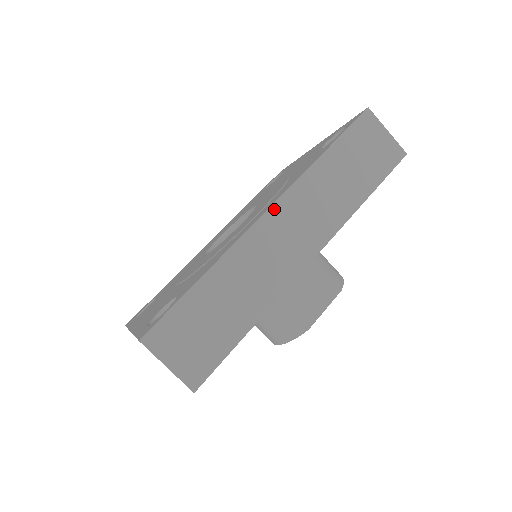
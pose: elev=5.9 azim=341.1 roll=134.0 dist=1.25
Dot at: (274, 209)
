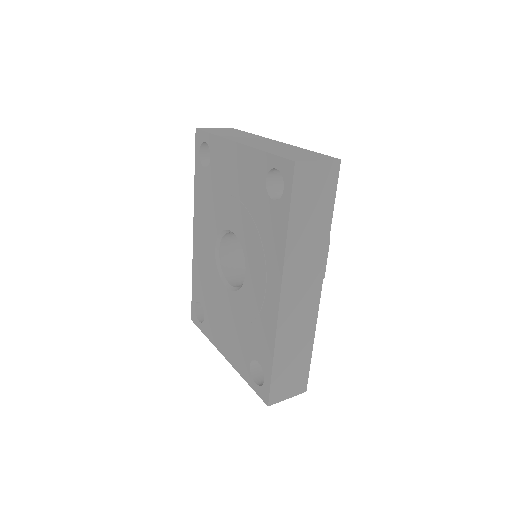
Dot at: (283, 293)
